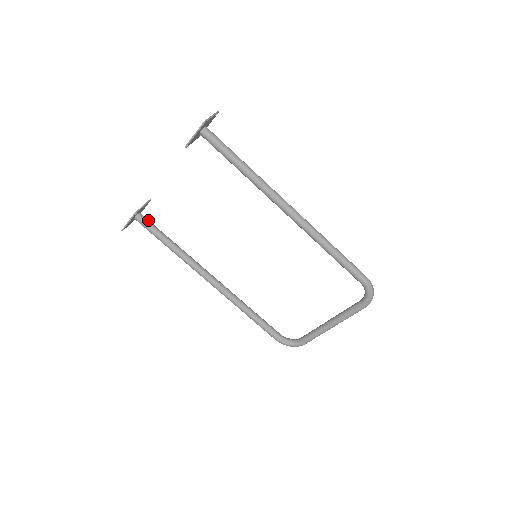
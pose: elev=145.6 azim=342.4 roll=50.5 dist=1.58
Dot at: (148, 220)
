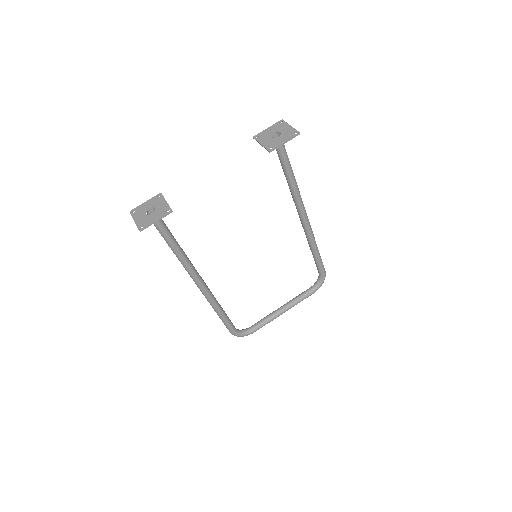
Dot at: occluded
